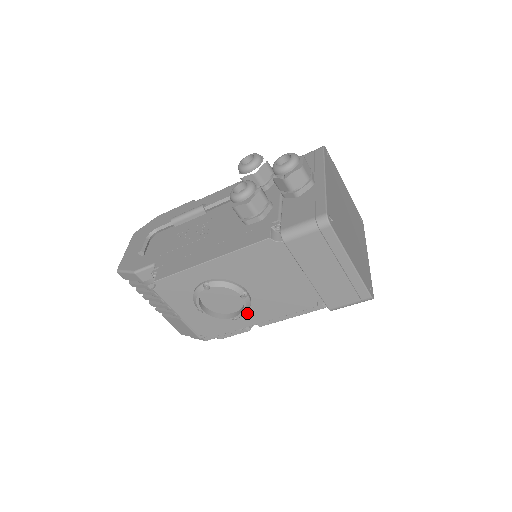
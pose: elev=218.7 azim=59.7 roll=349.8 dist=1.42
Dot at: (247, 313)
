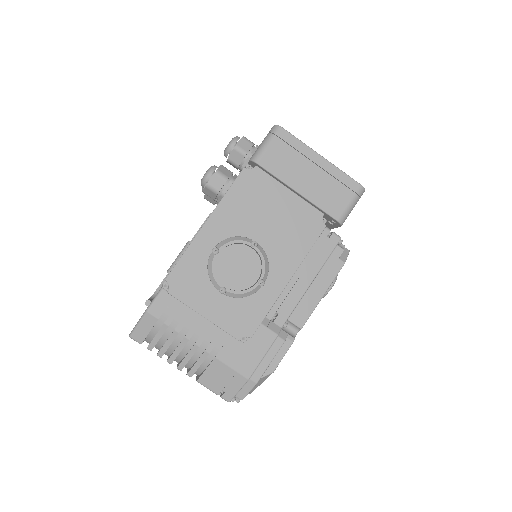
Dot at: (270, 274)
